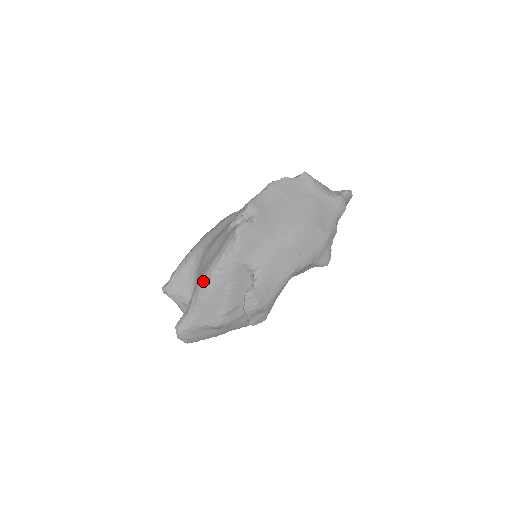
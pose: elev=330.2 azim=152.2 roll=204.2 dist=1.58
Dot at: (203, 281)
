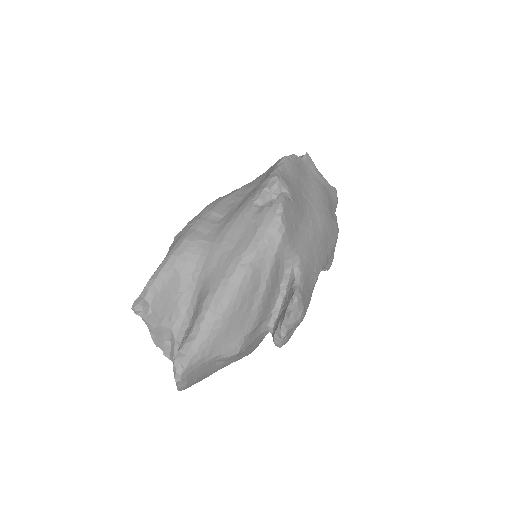
Dot at: (228, 283)
